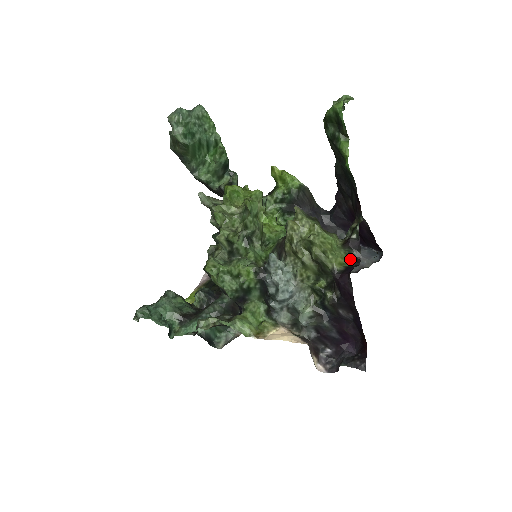
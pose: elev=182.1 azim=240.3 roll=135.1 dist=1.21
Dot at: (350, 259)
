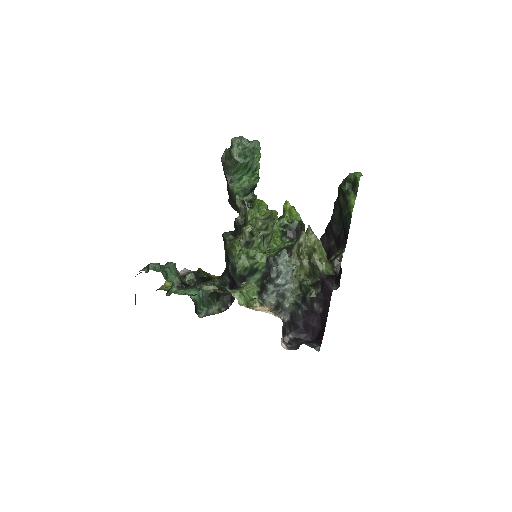
Dot at: (332, 272)
